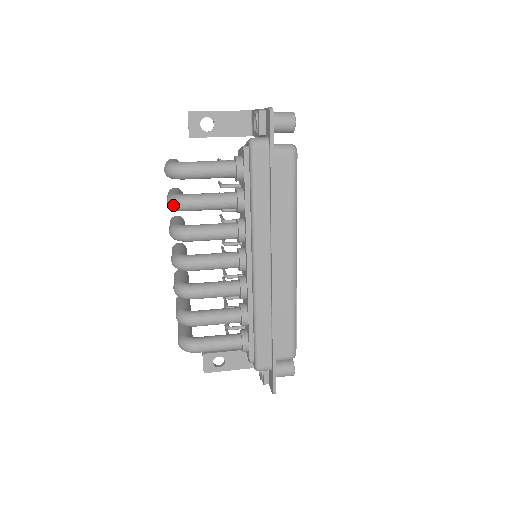
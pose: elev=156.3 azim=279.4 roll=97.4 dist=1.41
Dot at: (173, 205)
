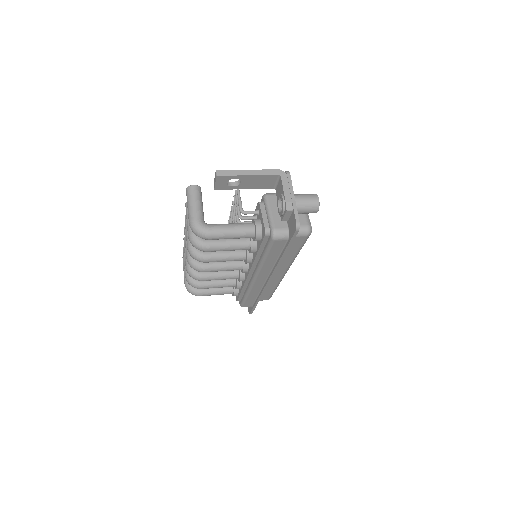
Dot at: (195, 247)
